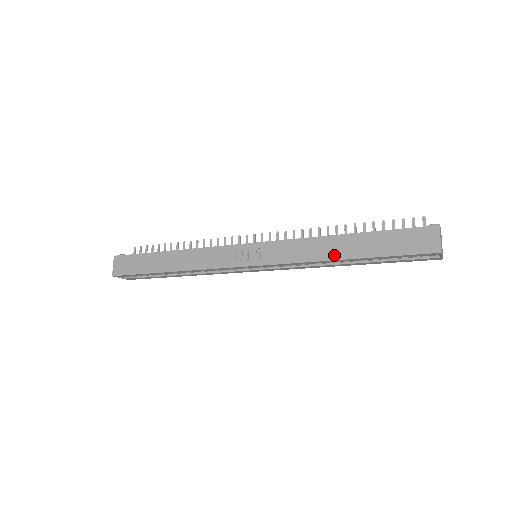
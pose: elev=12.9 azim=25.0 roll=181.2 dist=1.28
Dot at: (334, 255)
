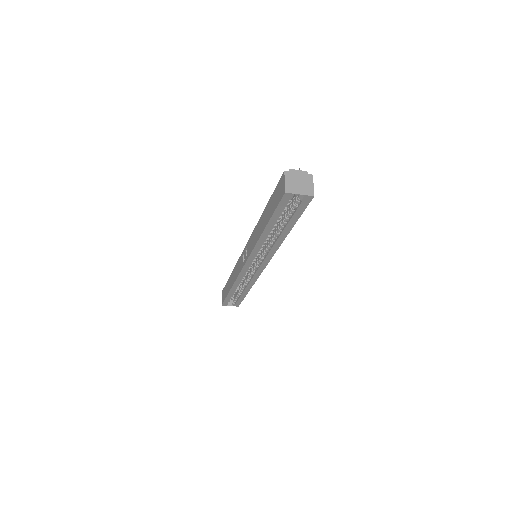
Dot at: (261, 231)
